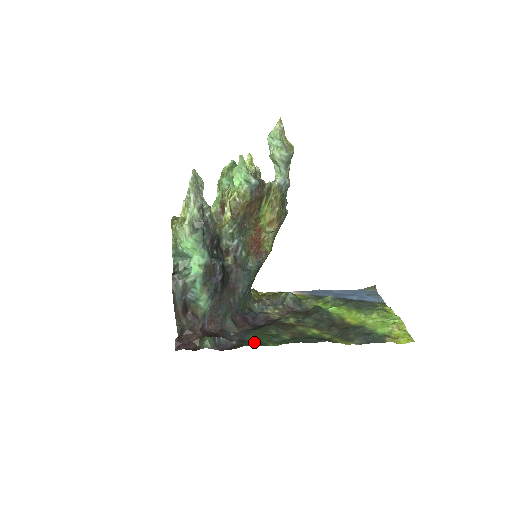
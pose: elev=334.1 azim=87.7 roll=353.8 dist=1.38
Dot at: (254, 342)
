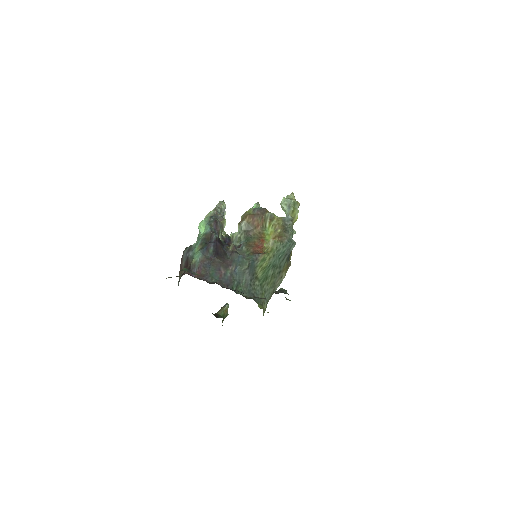
Dot at: occluded
